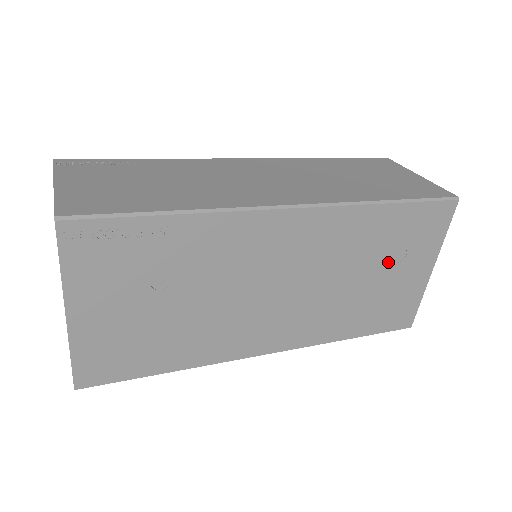
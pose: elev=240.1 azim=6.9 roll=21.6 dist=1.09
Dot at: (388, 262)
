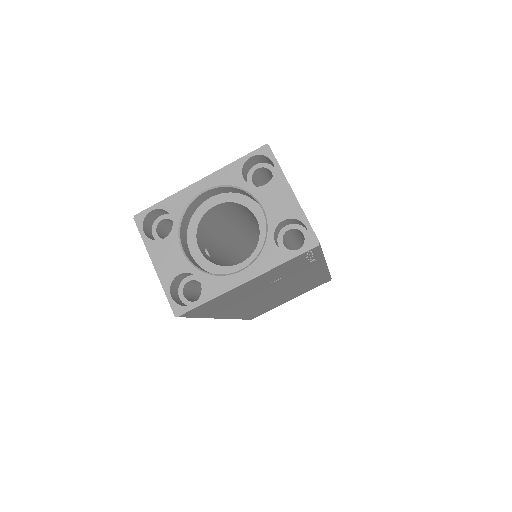
Dot at: occluded
